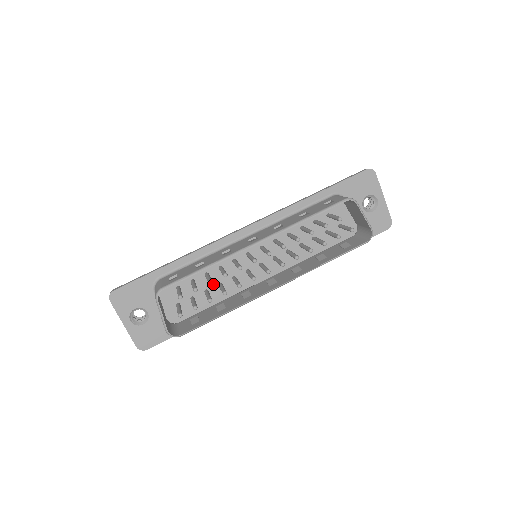
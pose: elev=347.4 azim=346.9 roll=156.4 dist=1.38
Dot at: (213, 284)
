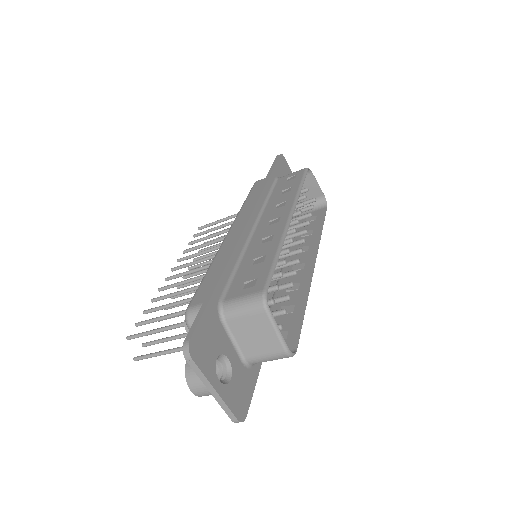
Dot at: occluded
